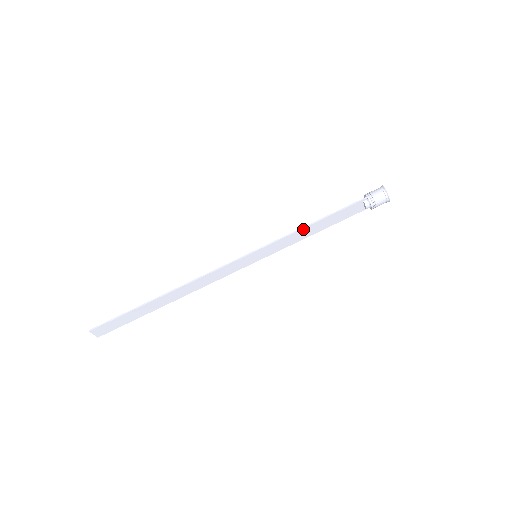
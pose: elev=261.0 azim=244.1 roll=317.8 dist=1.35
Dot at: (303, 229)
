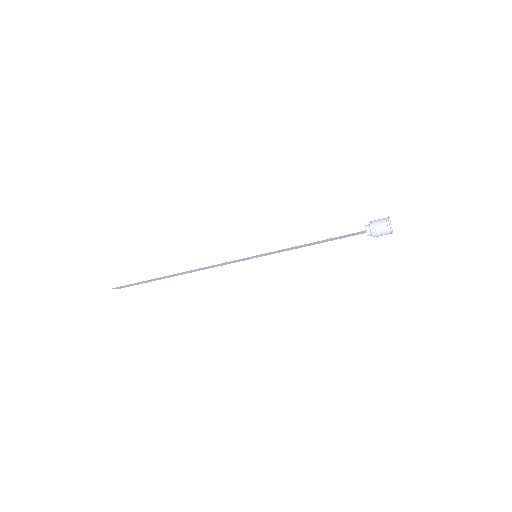
Dot at: (302, 245)
